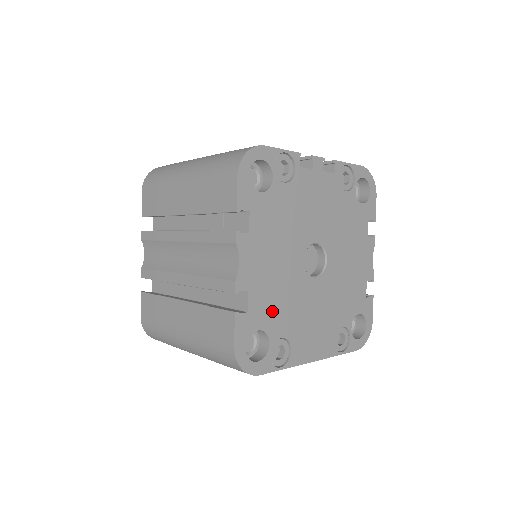
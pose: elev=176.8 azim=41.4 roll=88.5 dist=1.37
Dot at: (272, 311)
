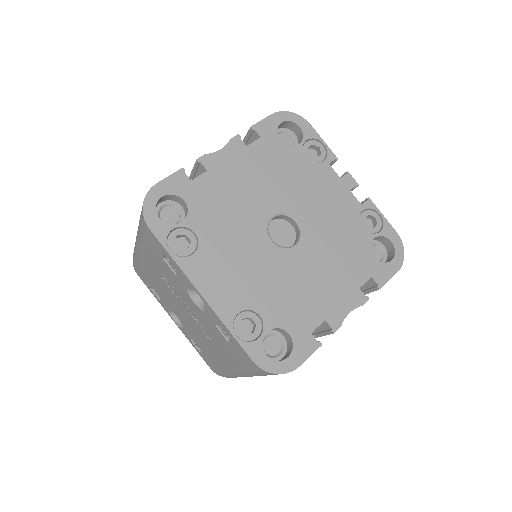
Dot at: (210, 207)
